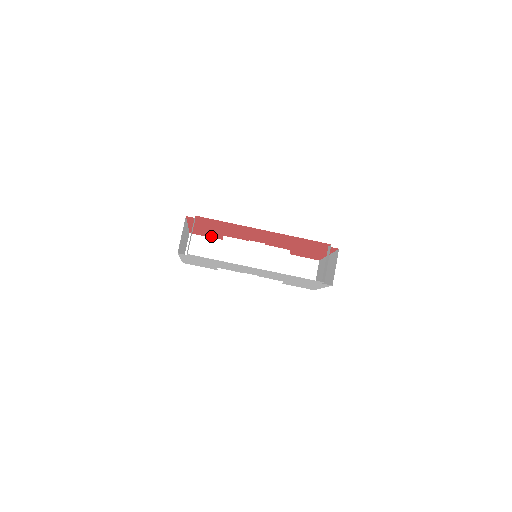
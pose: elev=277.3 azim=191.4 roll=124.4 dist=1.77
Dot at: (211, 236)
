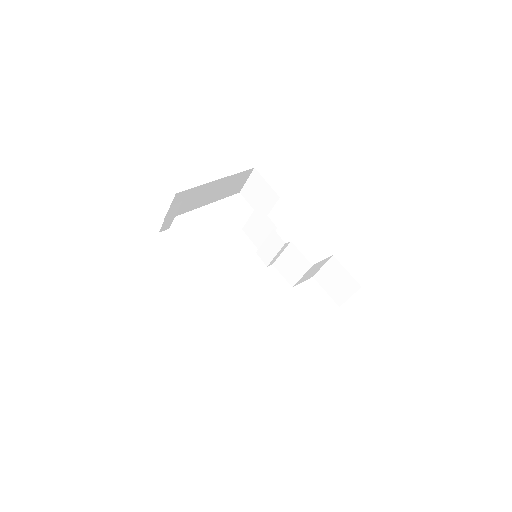
Dot at: occluded
